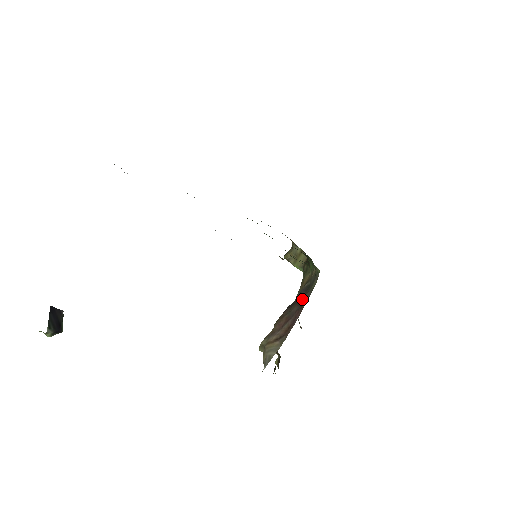
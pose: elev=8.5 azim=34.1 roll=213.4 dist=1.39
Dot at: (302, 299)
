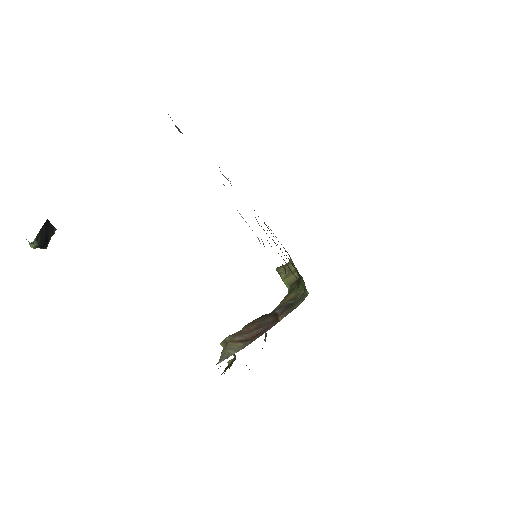
Dot at: (280, 313)
